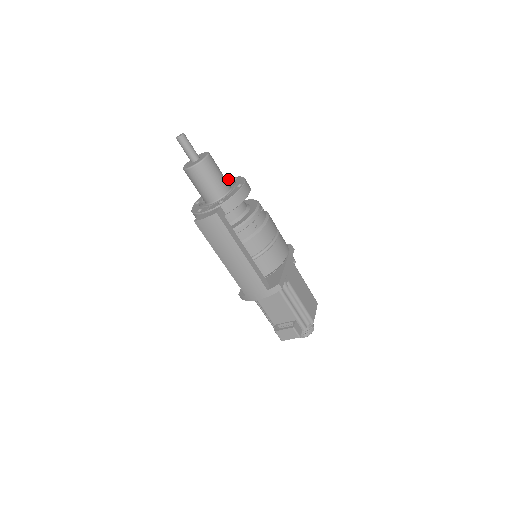
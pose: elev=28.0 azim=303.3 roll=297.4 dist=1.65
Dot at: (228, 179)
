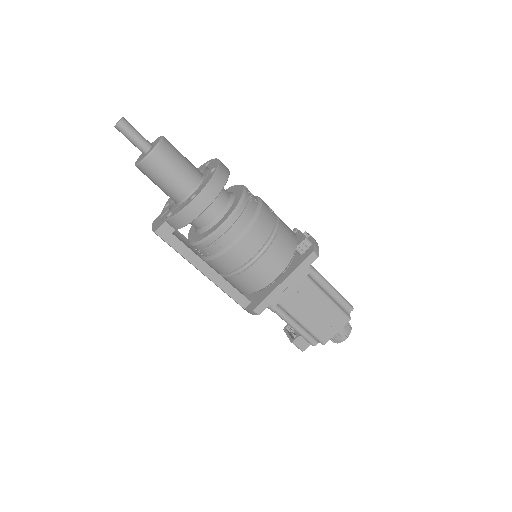
Dot at: (217, 160)
